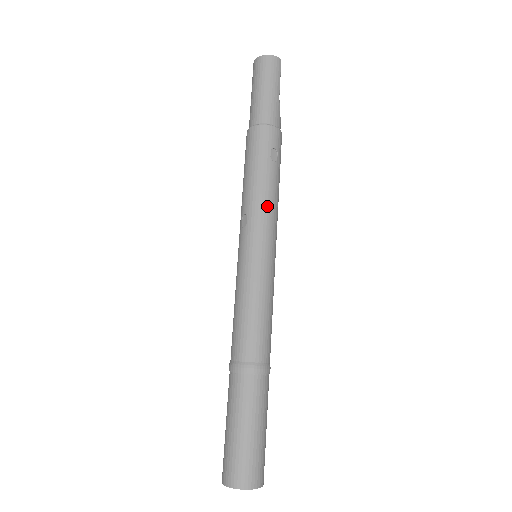
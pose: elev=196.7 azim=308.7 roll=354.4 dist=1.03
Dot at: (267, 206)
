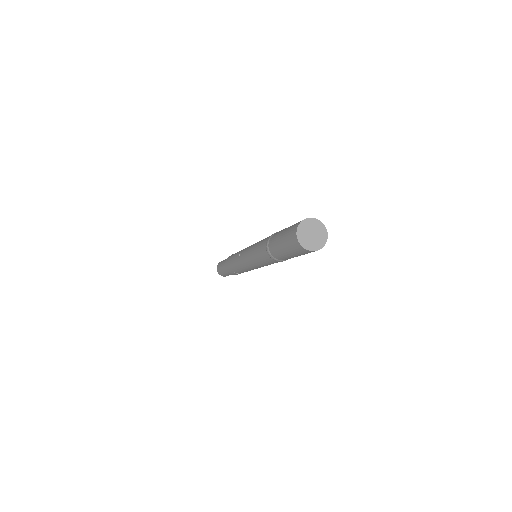
Dot at: occluded
